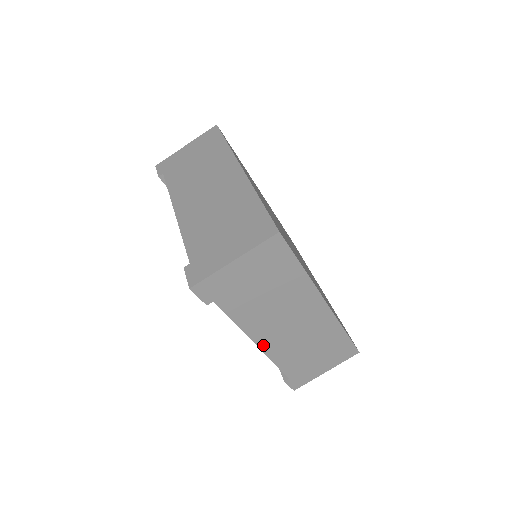
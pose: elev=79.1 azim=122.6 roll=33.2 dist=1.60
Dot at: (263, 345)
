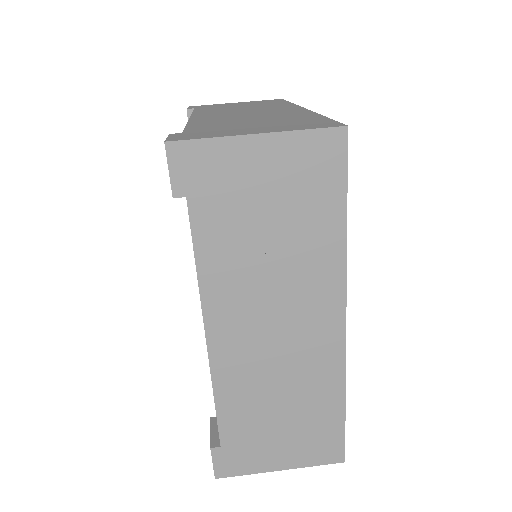
Dot at: (216, 346)
